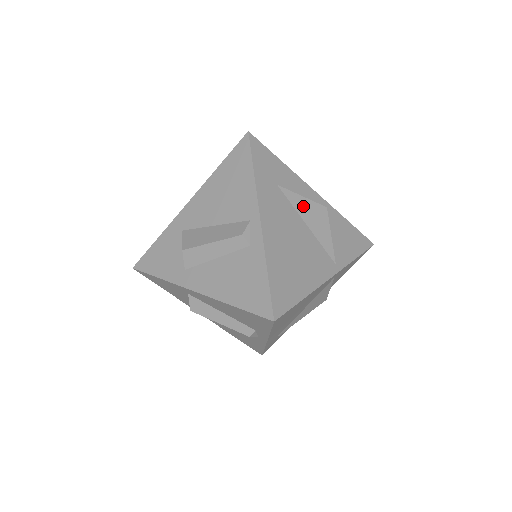
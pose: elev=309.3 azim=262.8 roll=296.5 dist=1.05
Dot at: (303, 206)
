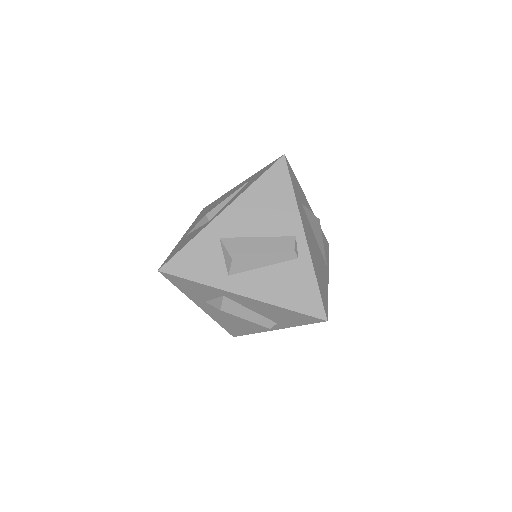
Dot at: (312, 220)
